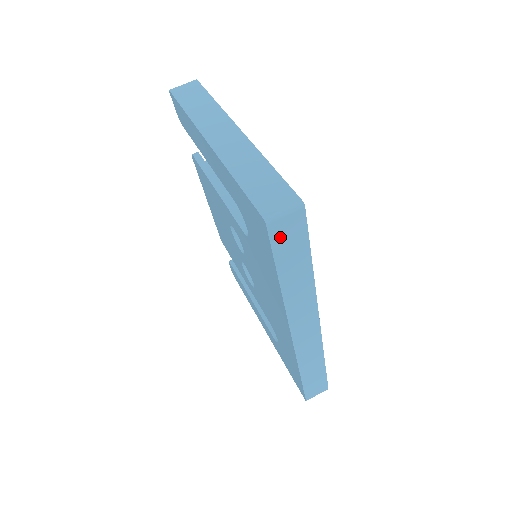
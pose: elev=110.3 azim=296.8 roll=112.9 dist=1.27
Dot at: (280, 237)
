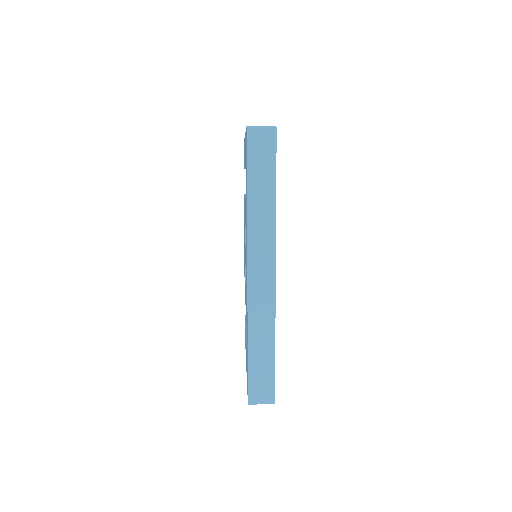
Dot at: (255, 147)
